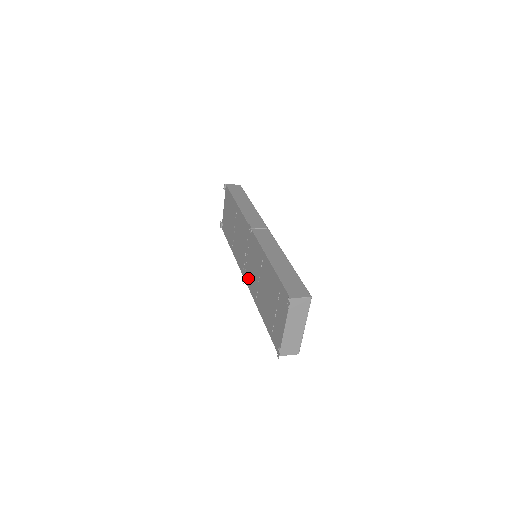
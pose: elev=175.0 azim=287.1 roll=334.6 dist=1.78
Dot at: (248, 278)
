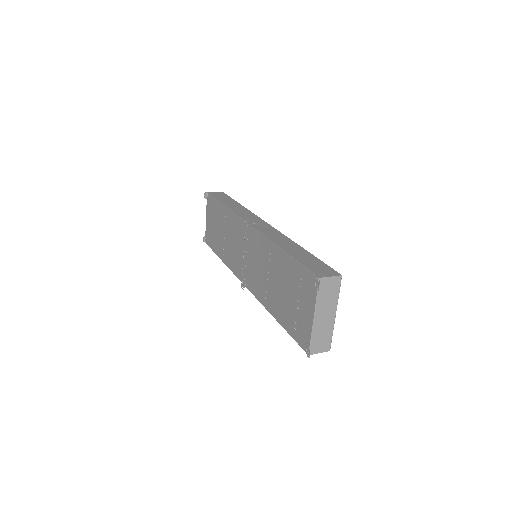
Dot at: (250, 282)
